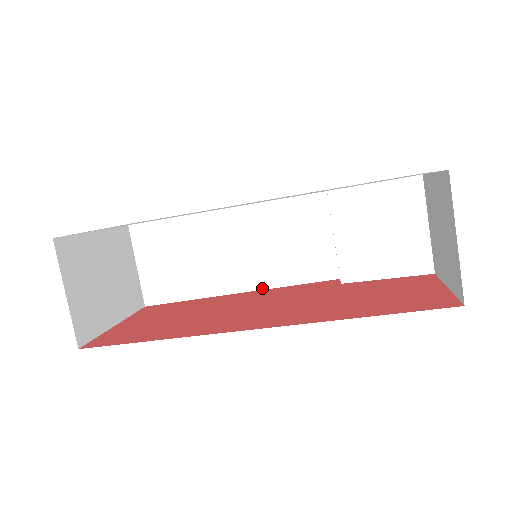
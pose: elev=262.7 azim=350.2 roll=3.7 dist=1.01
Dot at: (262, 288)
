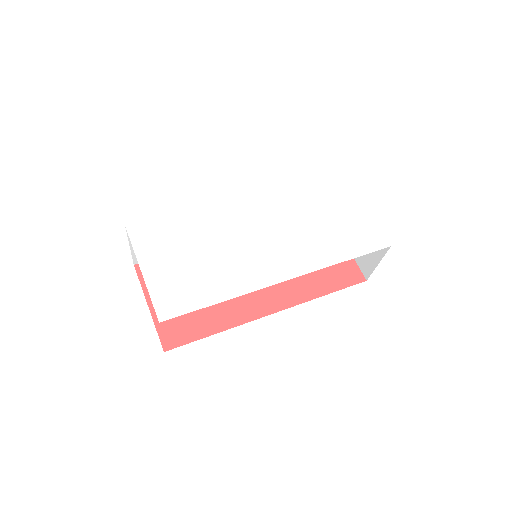
Dot at: occluded
